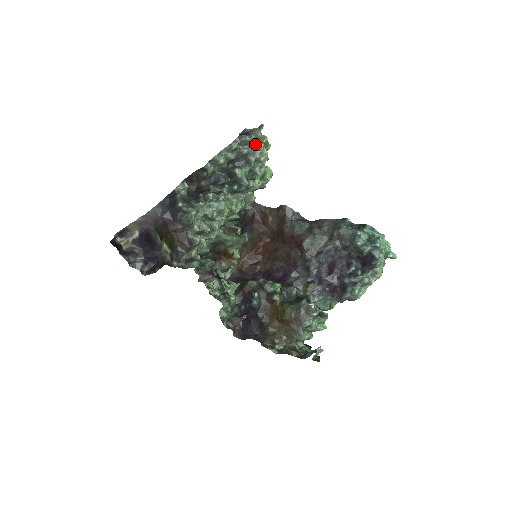
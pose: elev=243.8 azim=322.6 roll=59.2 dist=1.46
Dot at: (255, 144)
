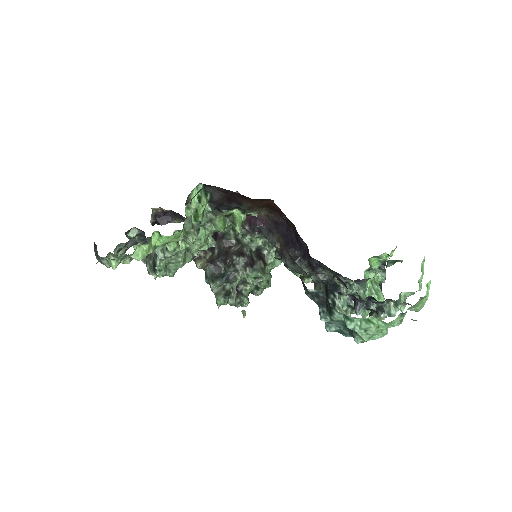
Dot at: occluded
